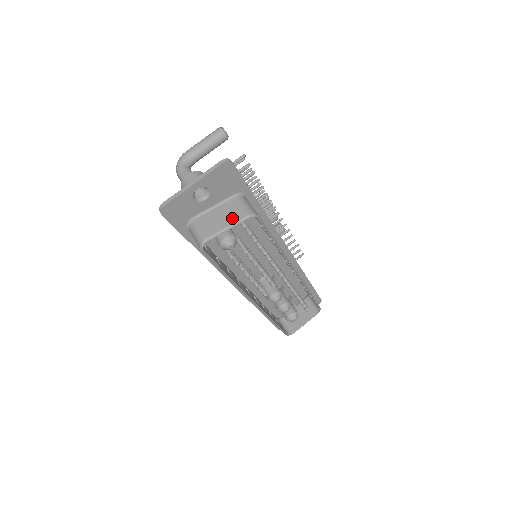
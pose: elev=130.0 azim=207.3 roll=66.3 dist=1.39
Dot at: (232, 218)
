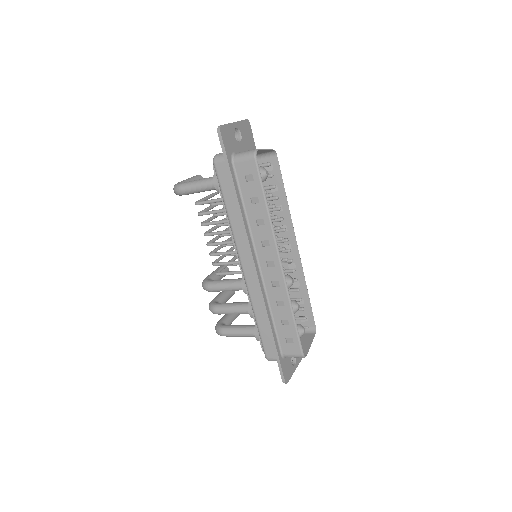
Dot at: occluded
